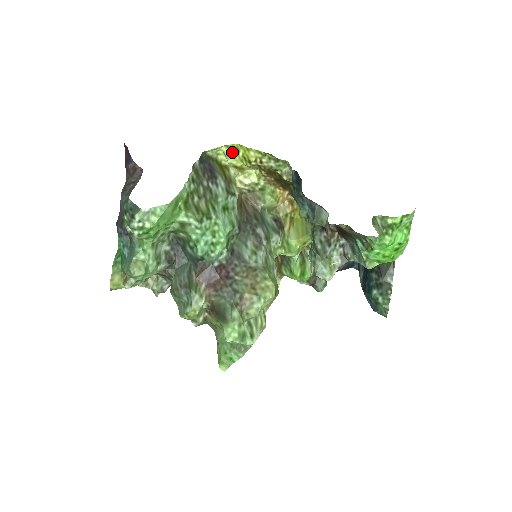
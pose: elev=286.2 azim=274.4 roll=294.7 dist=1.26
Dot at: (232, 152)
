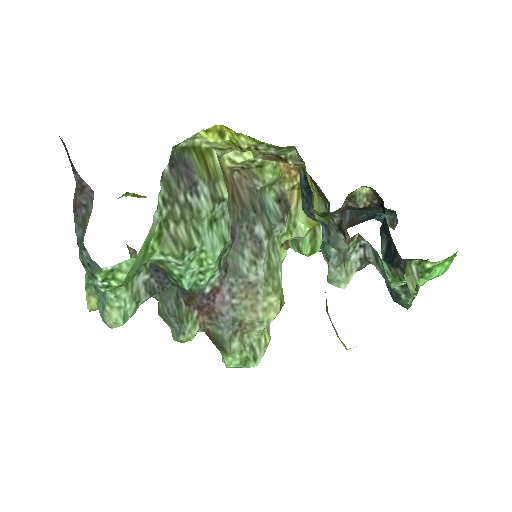
Dot at: (214, 137)
